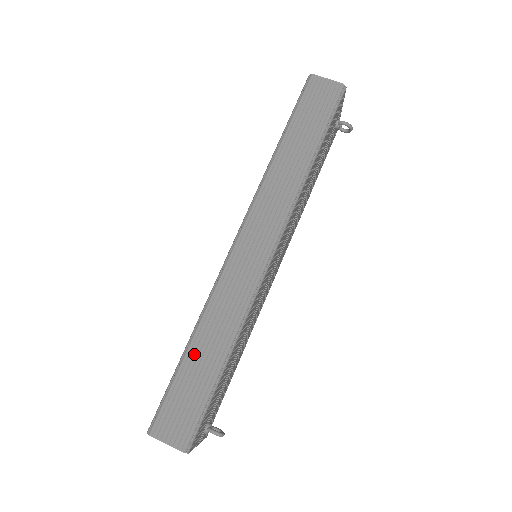
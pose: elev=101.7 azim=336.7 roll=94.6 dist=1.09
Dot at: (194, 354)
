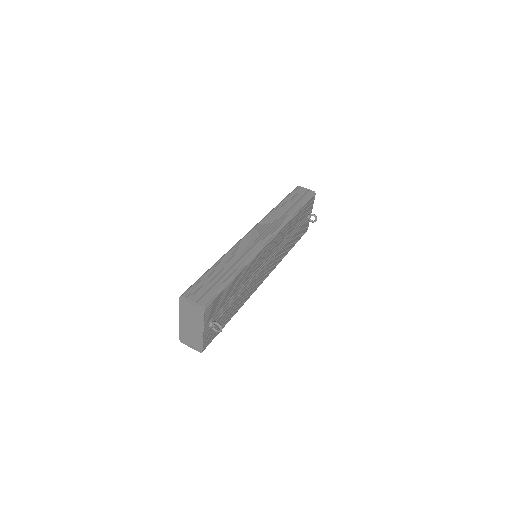
Dot at: (218, 267)
